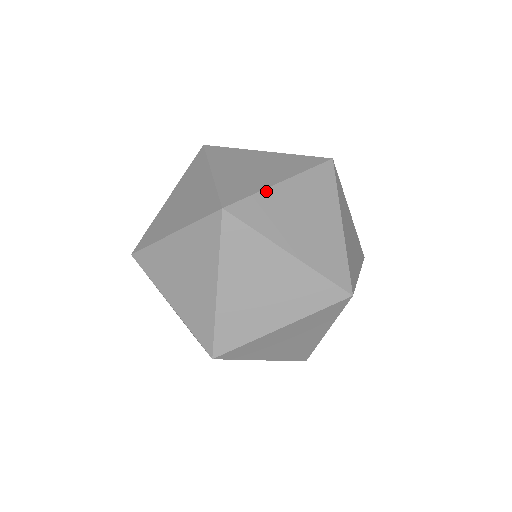
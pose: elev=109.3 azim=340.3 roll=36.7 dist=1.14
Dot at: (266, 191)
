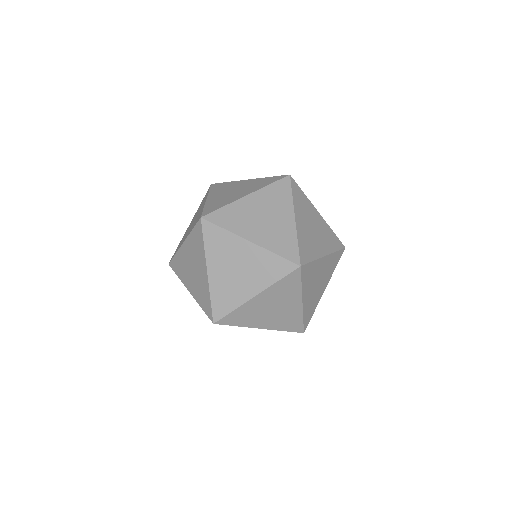
Dot at: (234, 203)
